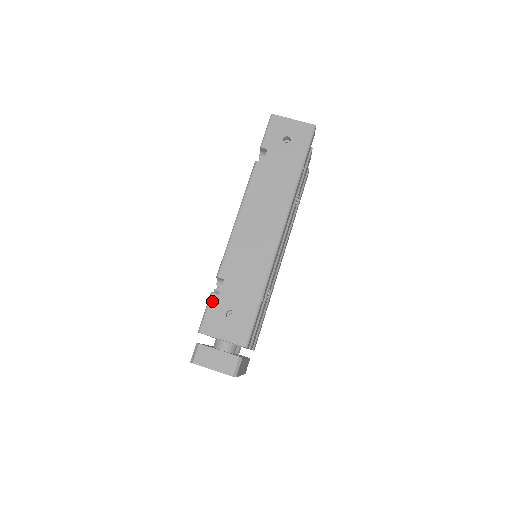
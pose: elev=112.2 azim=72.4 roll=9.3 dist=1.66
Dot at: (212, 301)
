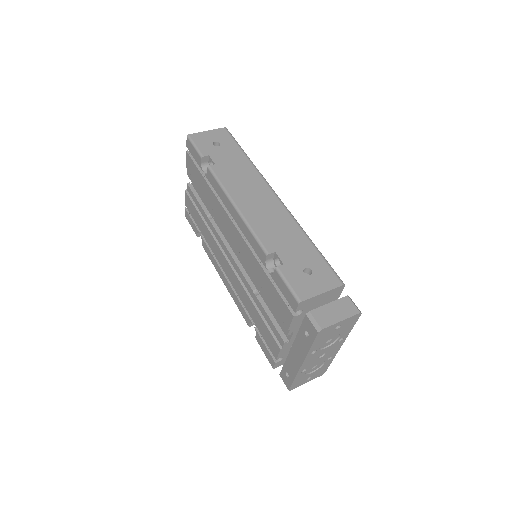
Dot at: (284, 273)
